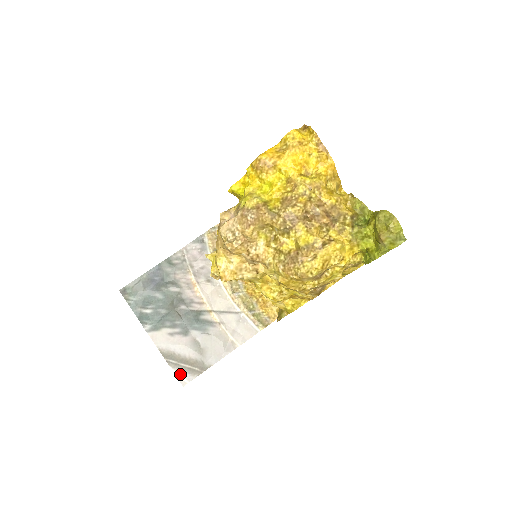
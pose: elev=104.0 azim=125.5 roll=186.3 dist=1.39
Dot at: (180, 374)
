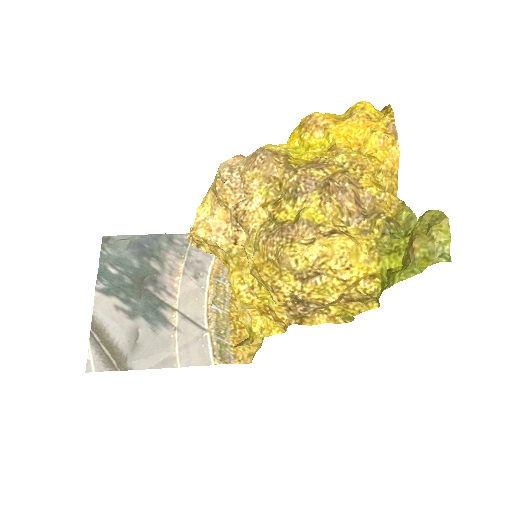
Dot at: (93, 356)
